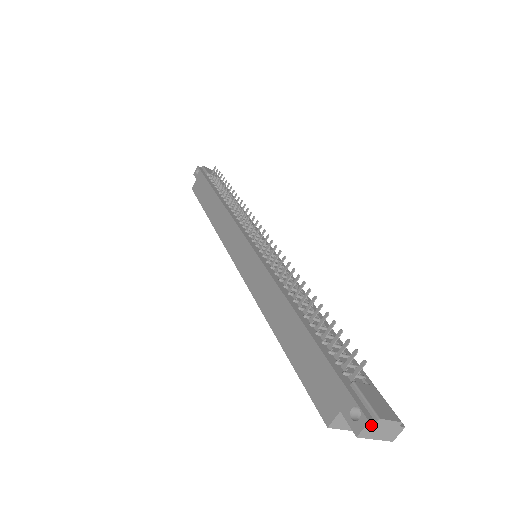
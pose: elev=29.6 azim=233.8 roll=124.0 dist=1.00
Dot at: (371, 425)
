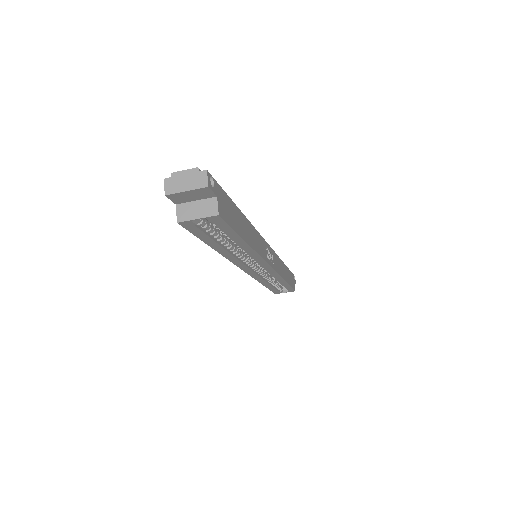
Dot at: (169, 181)
